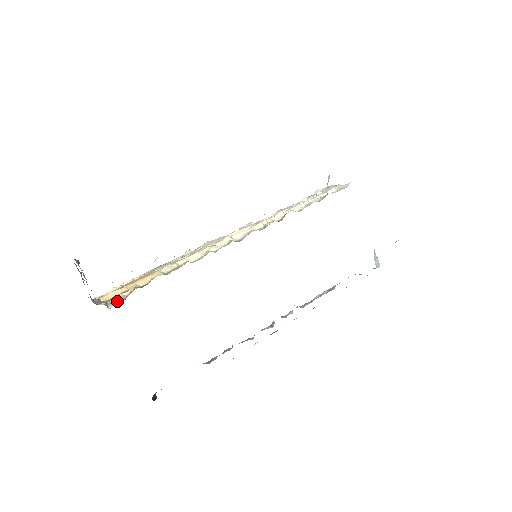
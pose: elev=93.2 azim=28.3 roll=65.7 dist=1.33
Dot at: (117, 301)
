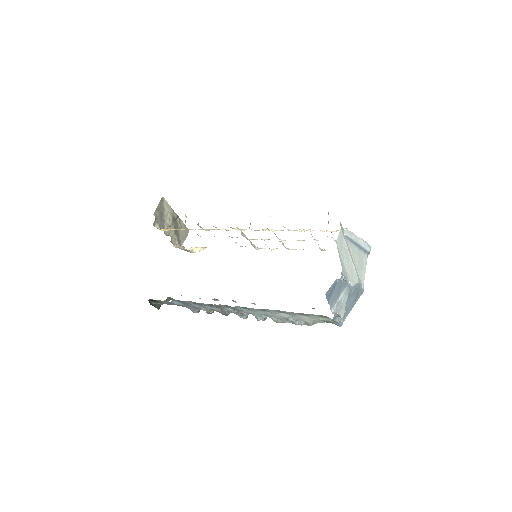
Dot at: (184, 250)
